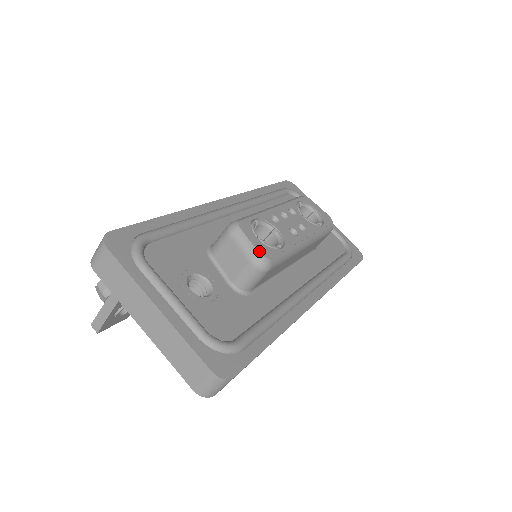
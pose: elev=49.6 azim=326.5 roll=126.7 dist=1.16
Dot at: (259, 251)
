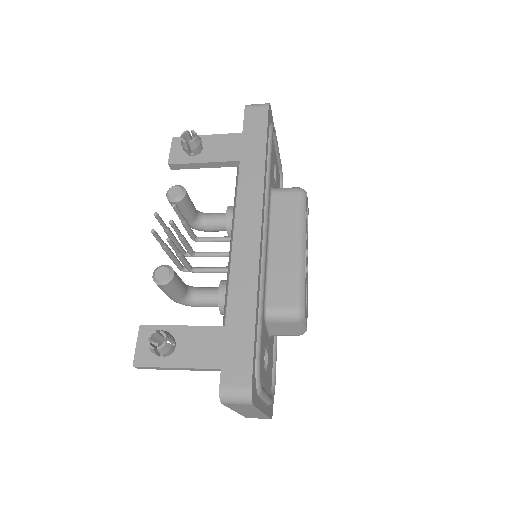
Dot at: occluded
